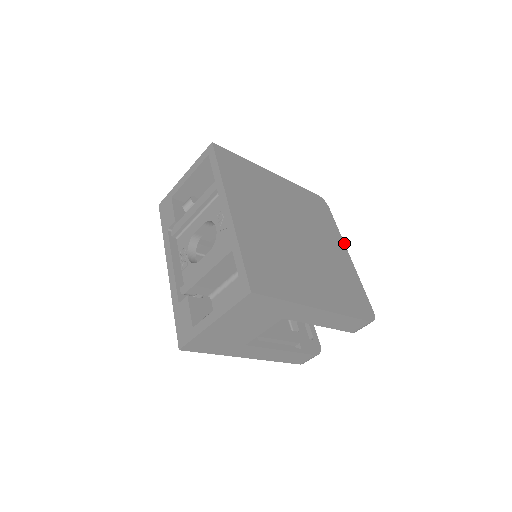
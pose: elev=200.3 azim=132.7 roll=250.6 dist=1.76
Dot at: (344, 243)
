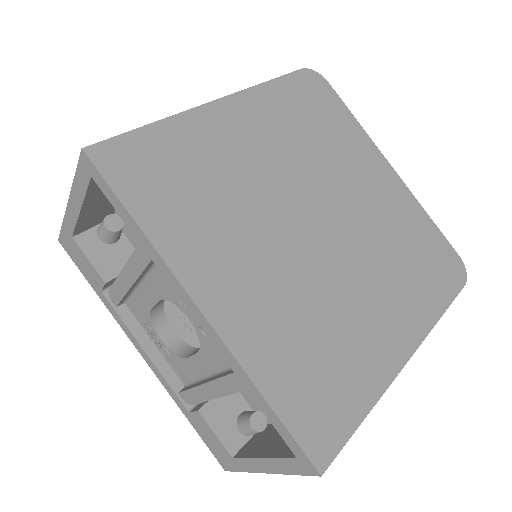
Dot at: (377, 148)
